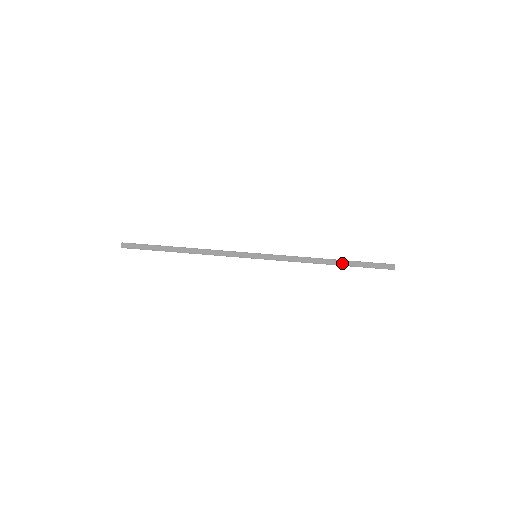
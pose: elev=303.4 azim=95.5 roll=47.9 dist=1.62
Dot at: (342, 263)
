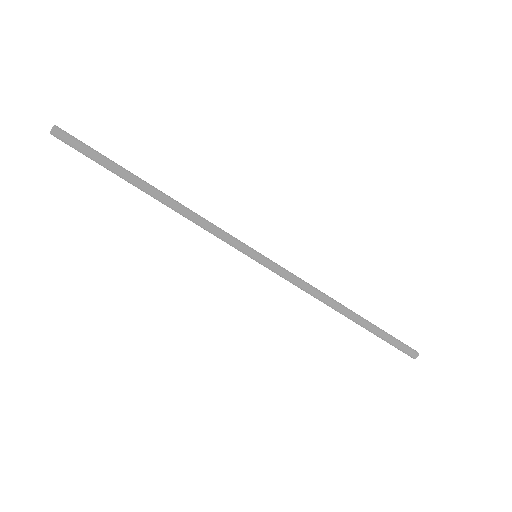
Dot at: occluded
